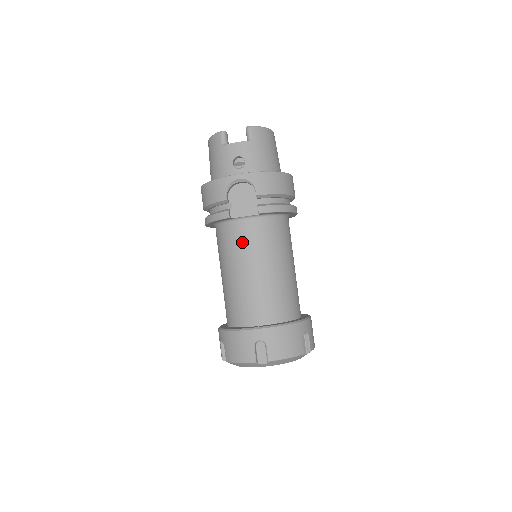
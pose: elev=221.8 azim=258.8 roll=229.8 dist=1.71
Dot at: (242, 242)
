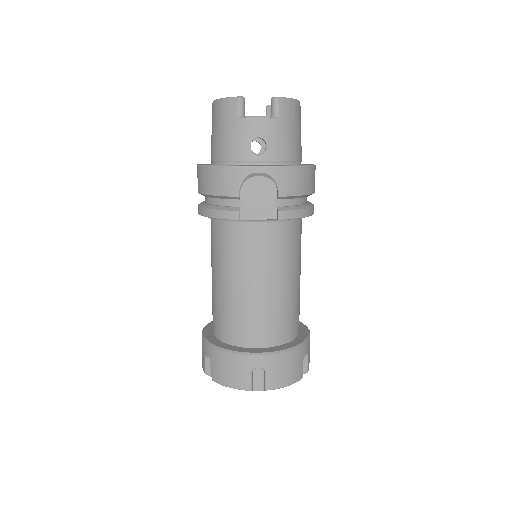
Dot at: (250, 250)
